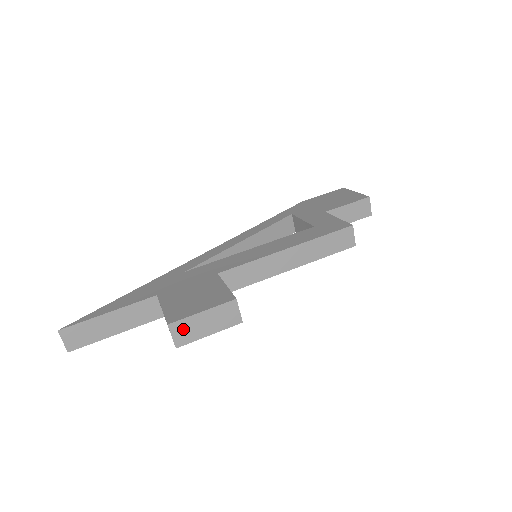
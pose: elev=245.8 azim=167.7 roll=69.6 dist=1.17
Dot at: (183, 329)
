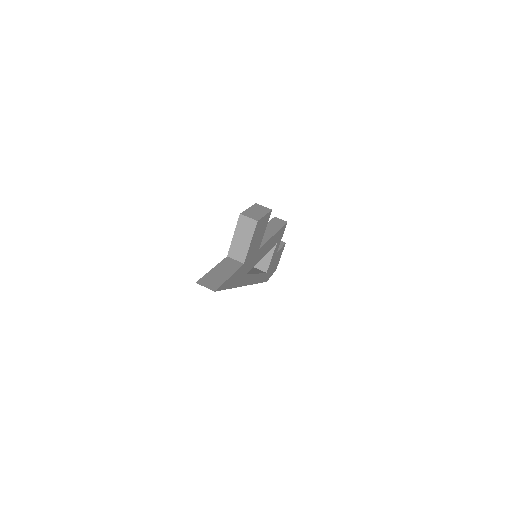
Dot at: (249, 215)
